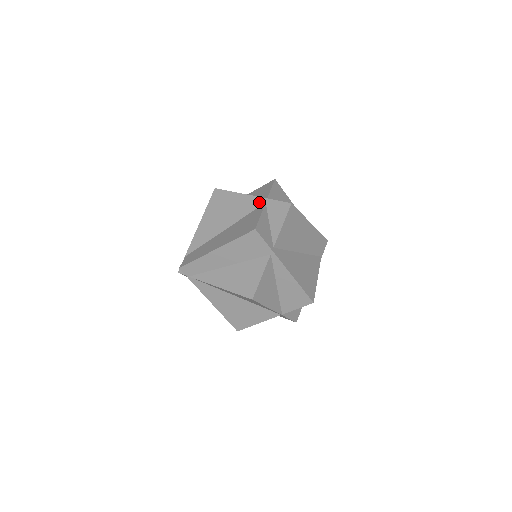
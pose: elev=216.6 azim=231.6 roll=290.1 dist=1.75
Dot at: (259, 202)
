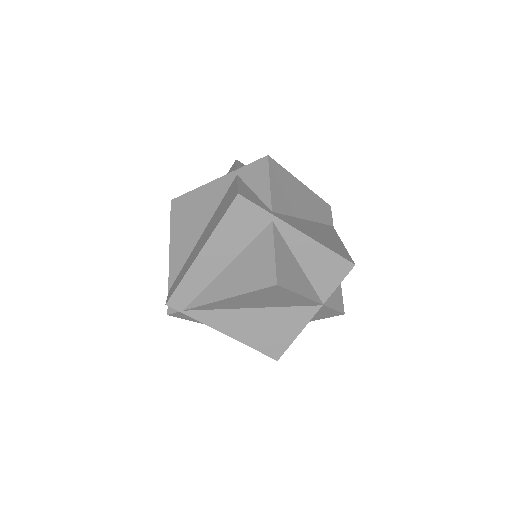
Dot at: (229, 179)
